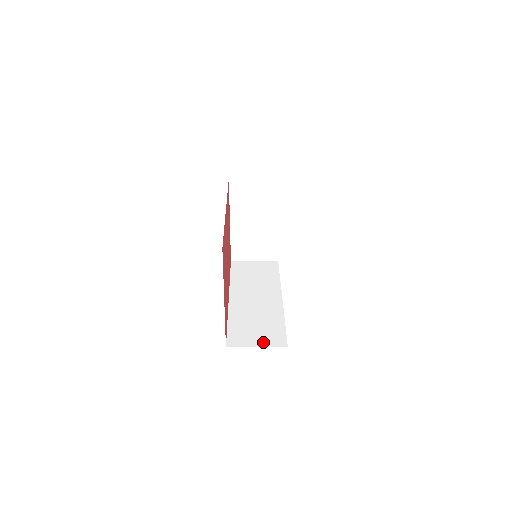
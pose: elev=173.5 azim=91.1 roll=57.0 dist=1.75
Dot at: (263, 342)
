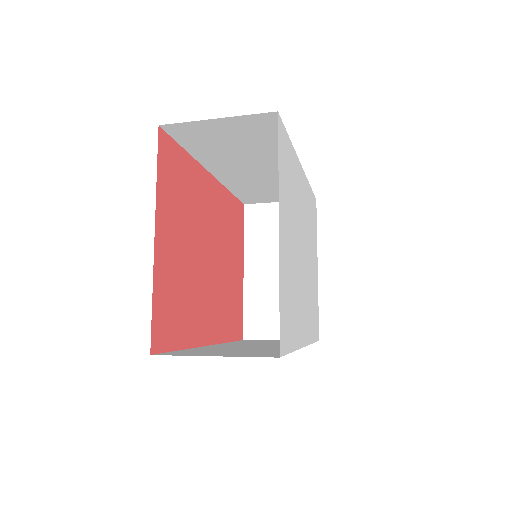
Dot at: (230, 354)
